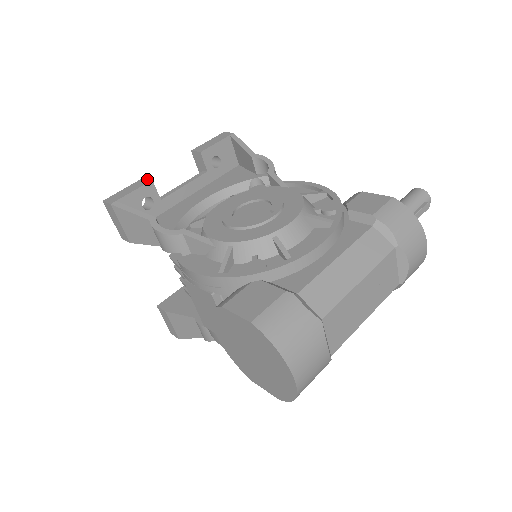
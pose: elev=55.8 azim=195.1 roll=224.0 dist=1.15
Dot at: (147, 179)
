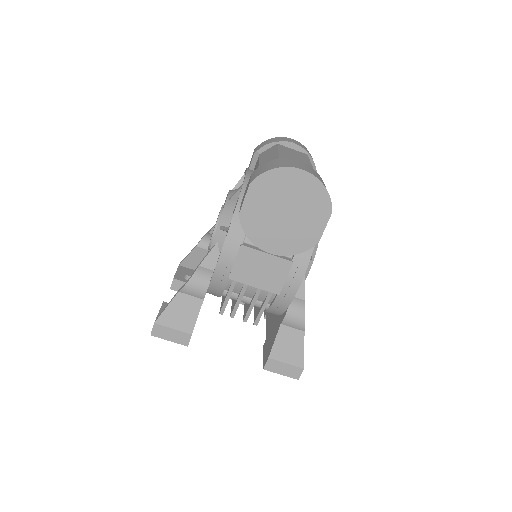
Dot at: occluded
